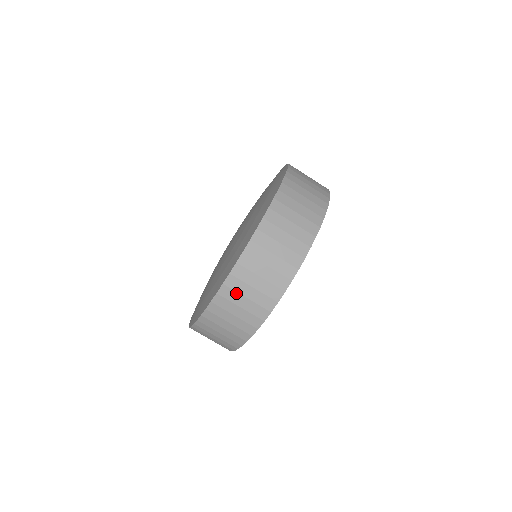
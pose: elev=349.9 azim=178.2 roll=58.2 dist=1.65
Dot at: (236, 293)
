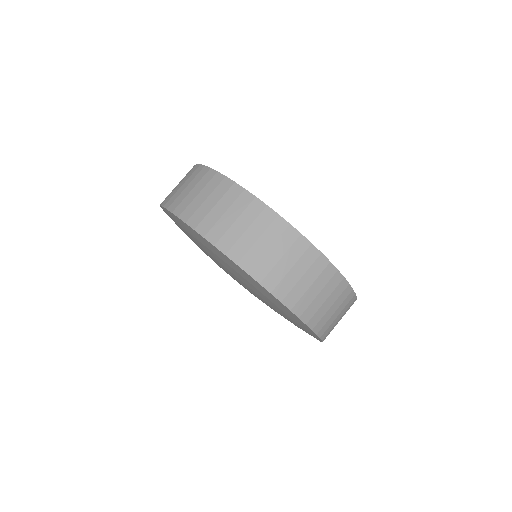
Dot at: occluded
